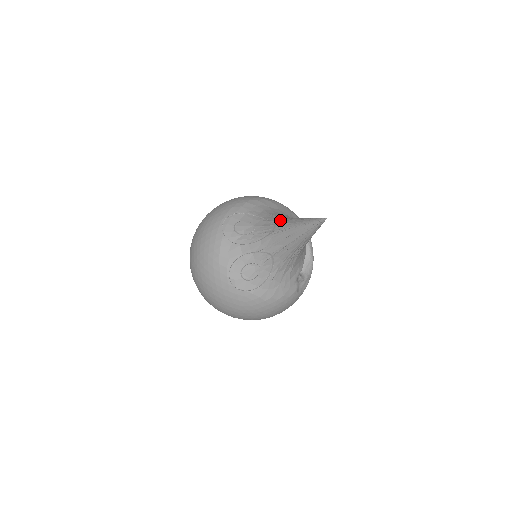
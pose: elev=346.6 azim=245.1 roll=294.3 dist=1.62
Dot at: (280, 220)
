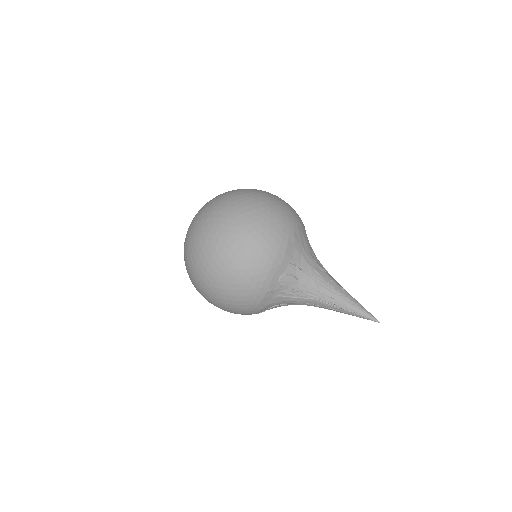
Dot at: (328, 289)
